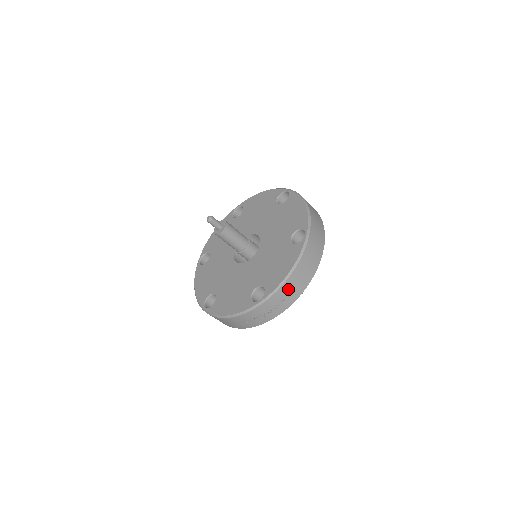
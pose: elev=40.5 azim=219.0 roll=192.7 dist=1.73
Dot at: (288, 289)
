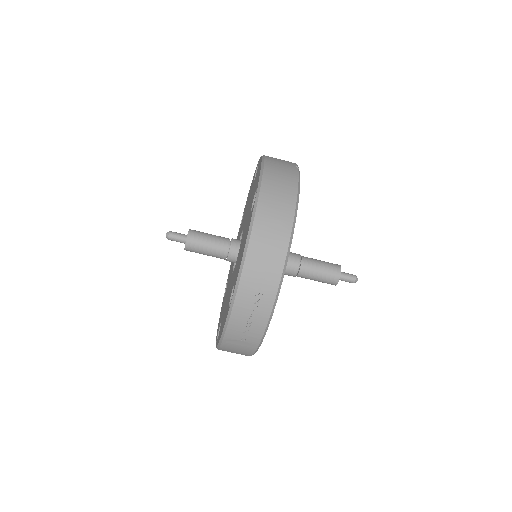
Dot at: (255, 272)
